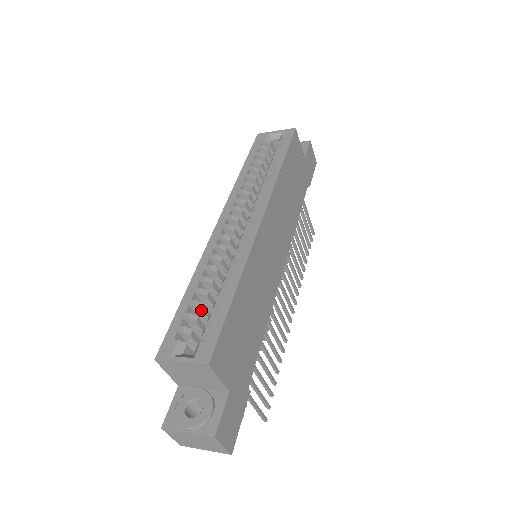
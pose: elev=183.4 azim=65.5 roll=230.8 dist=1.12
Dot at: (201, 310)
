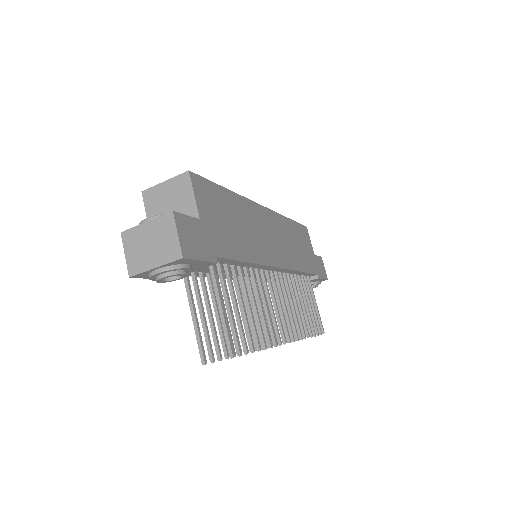
Dot at: occluded
